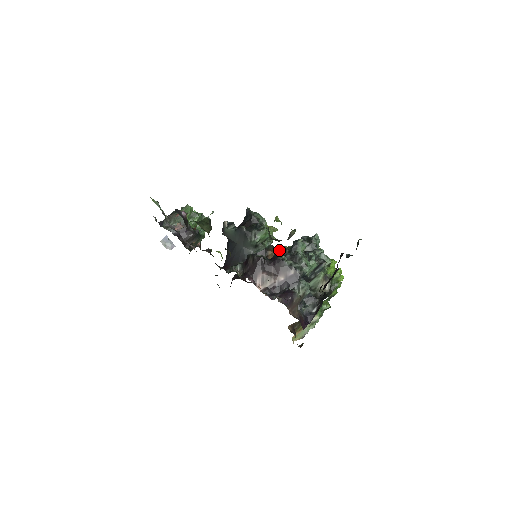
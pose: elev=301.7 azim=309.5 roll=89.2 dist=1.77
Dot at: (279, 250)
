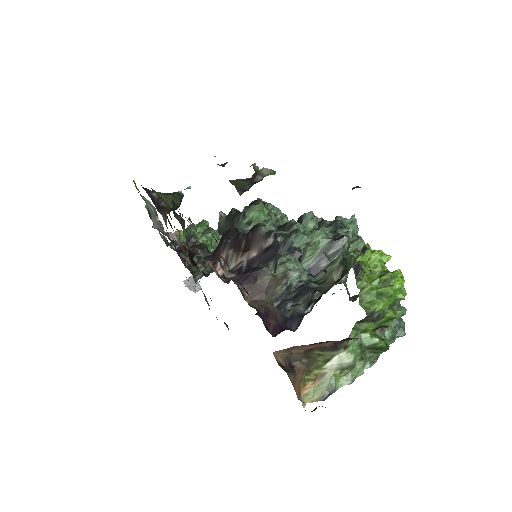
Dot at: occluded
